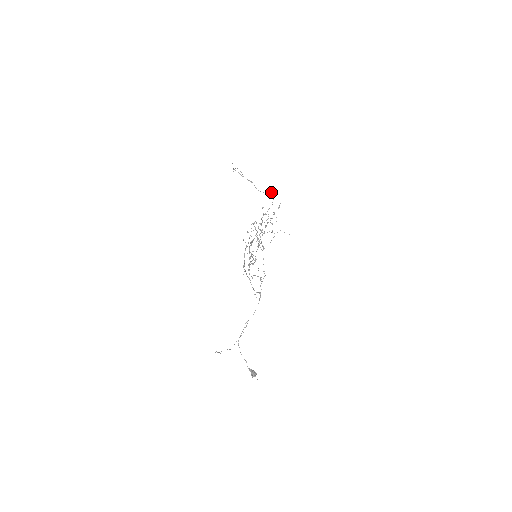
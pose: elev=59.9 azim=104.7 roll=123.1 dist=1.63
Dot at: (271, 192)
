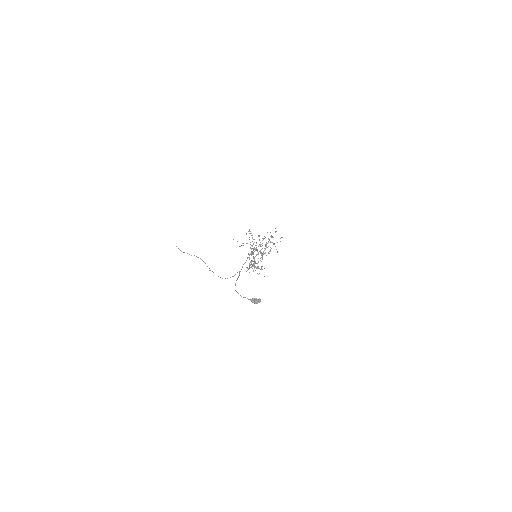
Dot at: occluded
